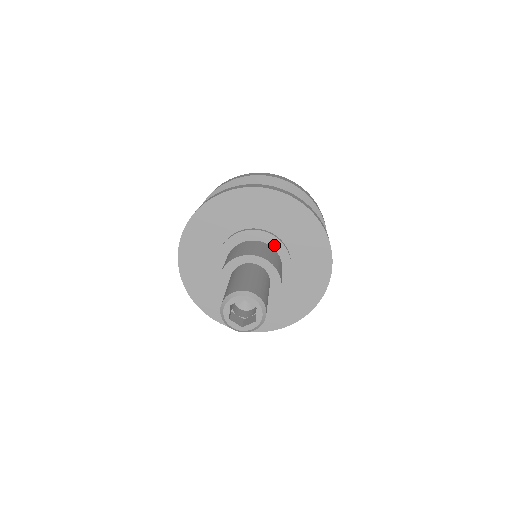
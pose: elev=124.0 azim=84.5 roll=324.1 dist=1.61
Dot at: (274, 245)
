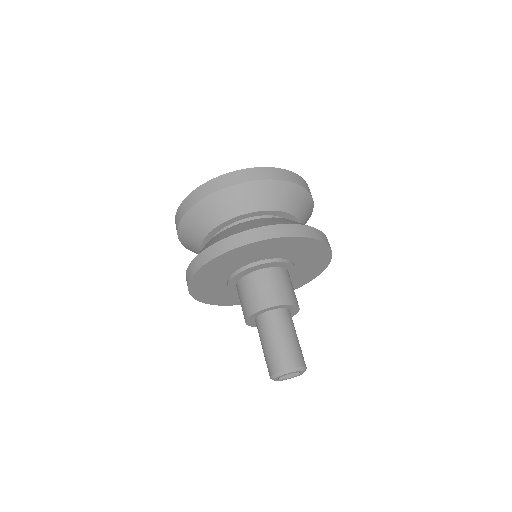
Dot at: (277, 265)
